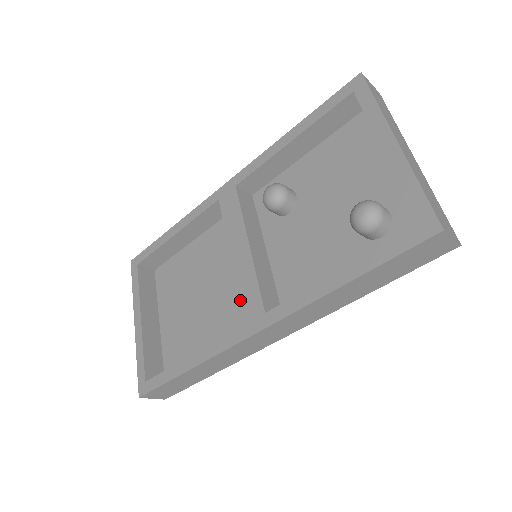
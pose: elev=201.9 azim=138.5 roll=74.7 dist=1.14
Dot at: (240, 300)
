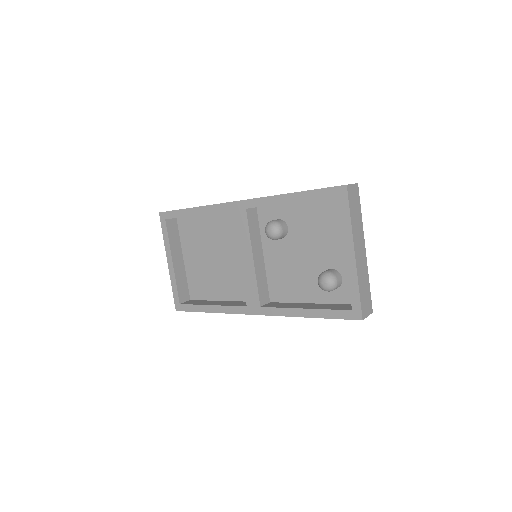
Dot at: (245, 291)
